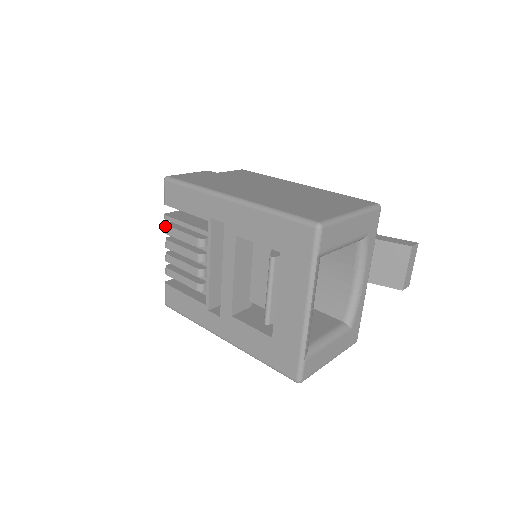
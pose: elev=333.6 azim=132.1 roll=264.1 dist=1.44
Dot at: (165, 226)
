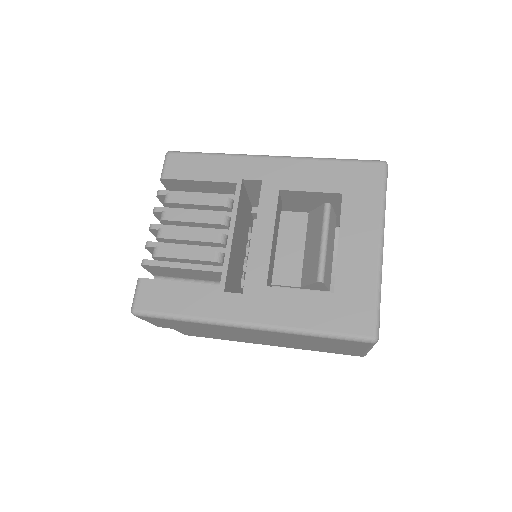
Dot at: (166, 195)
